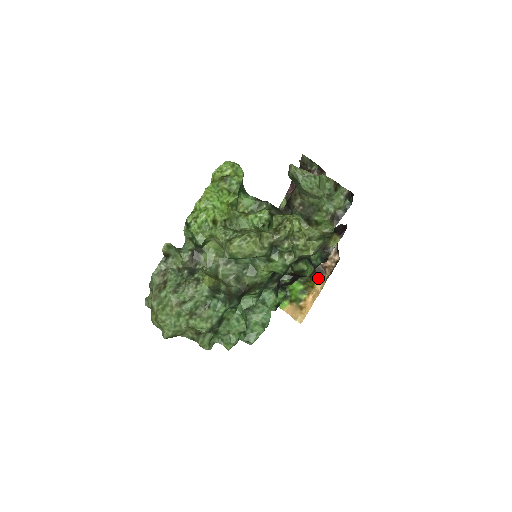
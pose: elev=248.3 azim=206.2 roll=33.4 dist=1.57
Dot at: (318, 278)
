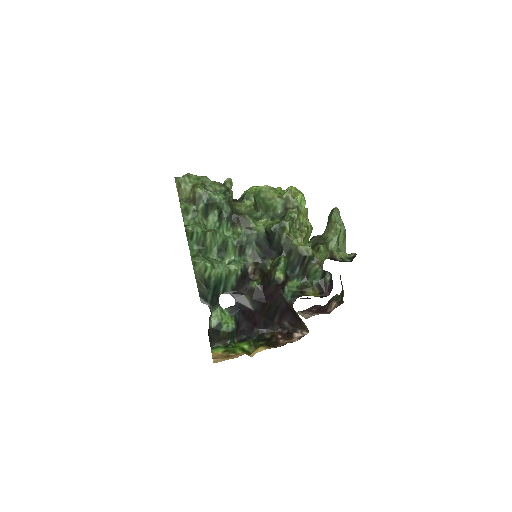
Dot at: (267, 346)
